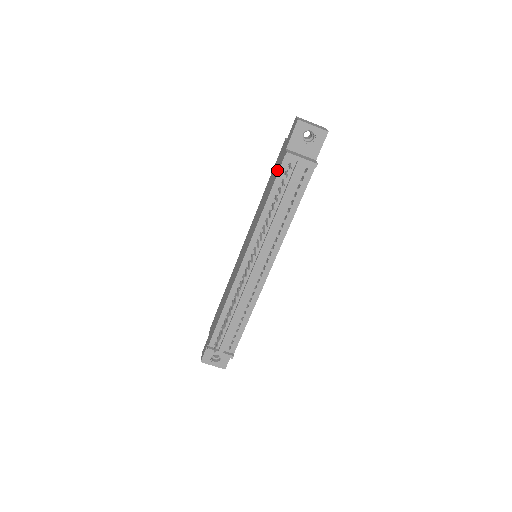
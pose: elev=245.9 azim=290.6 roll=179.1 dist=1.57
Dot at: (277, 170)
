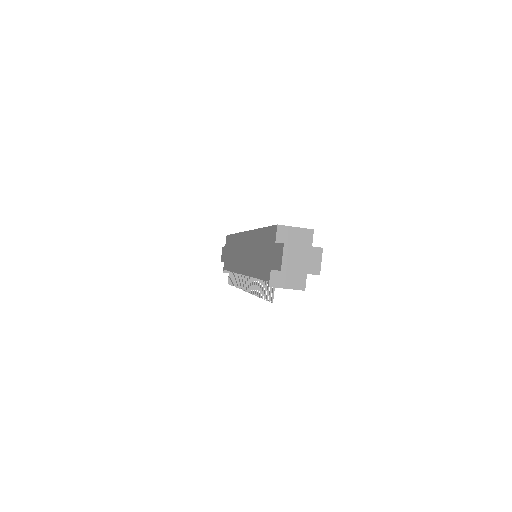
Dot at: (263, 269)
